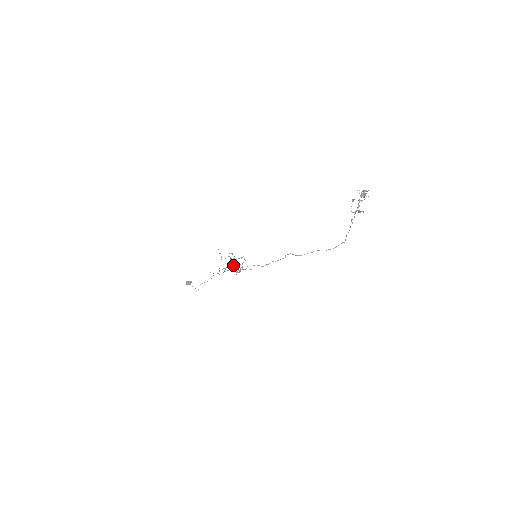
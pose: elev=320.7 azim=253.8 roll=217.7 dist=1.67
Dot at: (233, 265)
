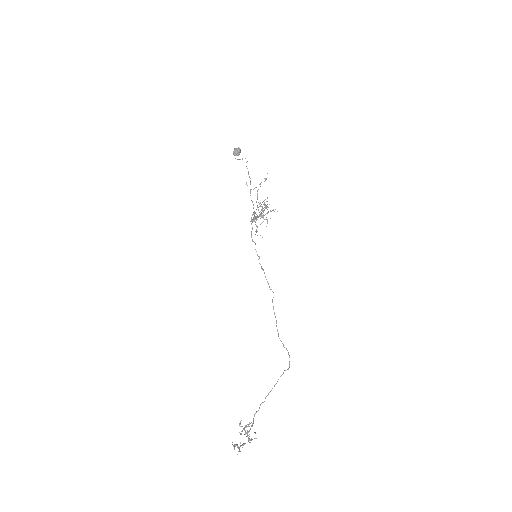
Dot at: (253, 217)
